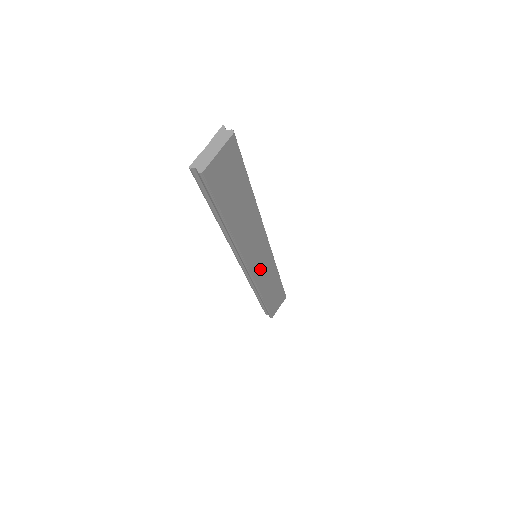
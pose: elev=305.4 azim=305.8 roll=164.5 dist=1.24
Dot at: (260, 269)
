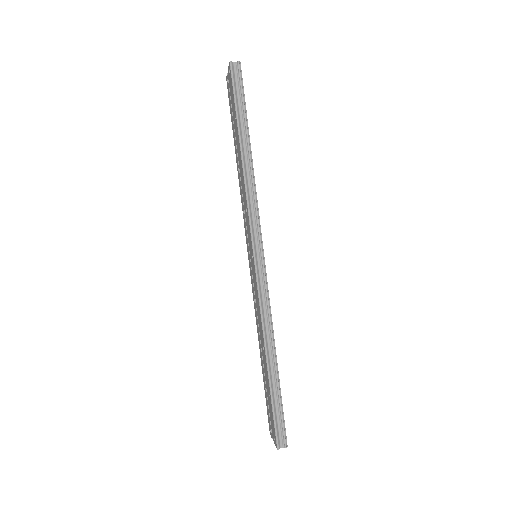
Dot at: occluded
